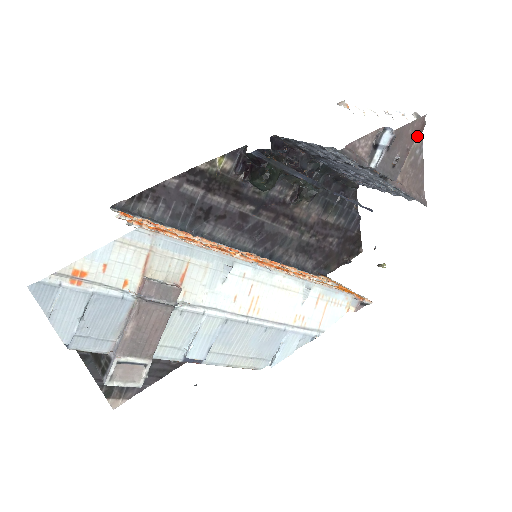
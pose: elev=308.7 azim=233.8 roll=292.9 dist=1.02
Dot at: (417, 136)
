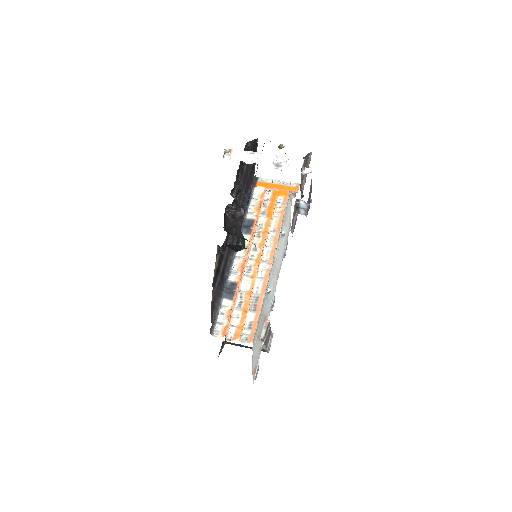
Dot at: occluded
